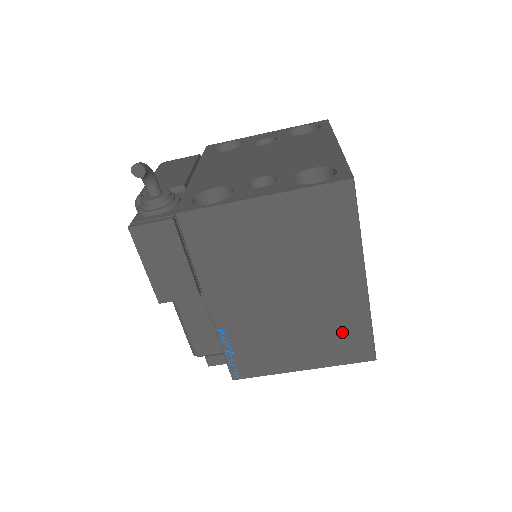
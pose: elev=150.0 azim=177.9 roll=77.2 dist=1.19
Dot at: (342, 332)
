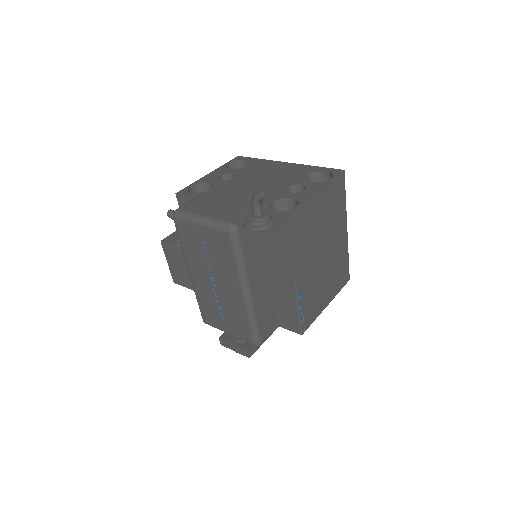
Dot at: (340, 268)
